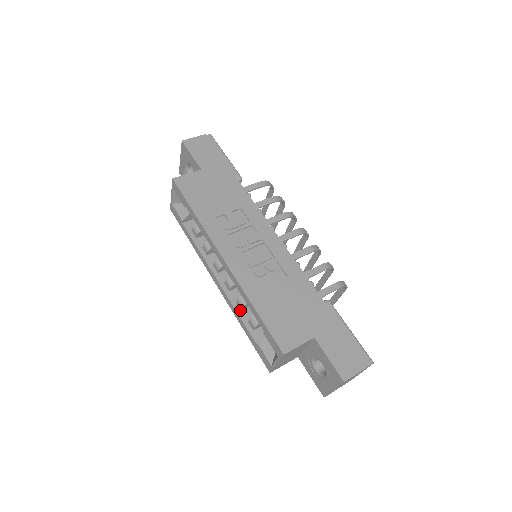
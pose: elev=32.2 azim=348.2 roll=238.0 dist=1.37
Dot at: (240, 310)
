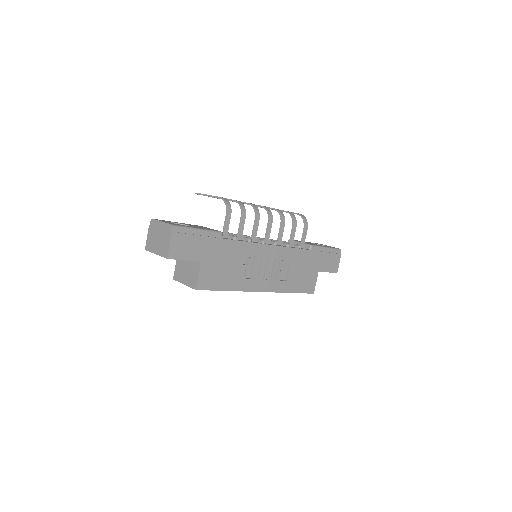
Dot at: occluded
